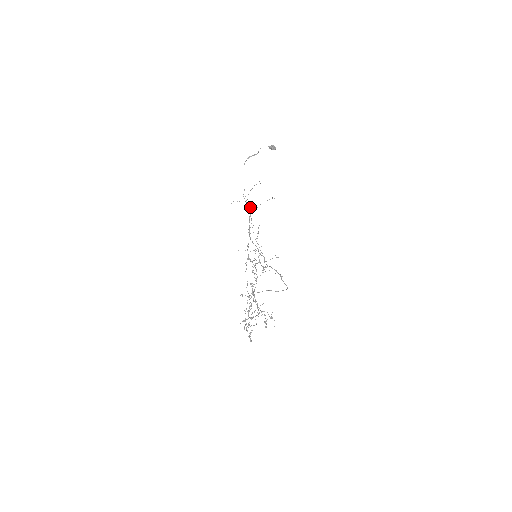
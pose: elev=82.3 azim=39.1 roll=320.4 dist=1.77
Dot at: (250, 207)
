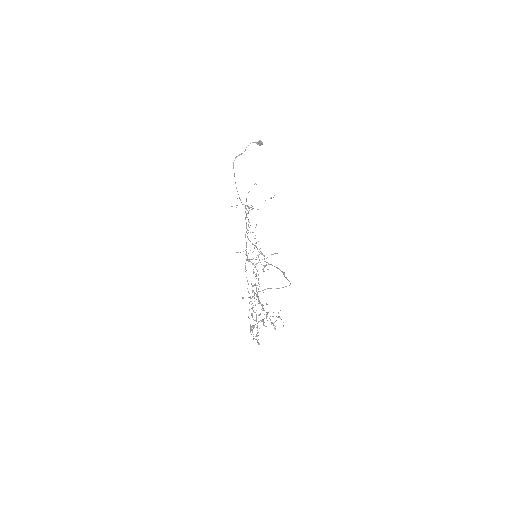
Dot at: (246, 208)
